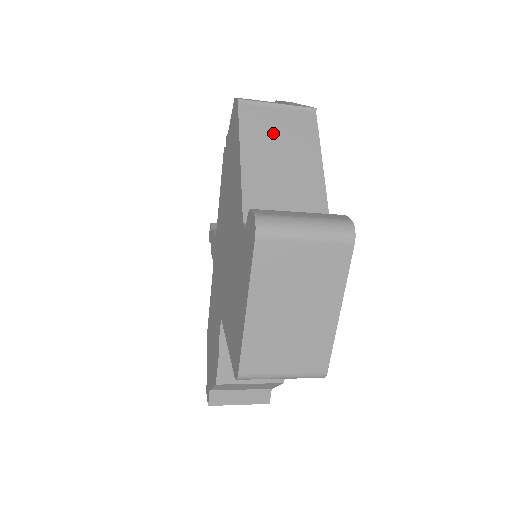
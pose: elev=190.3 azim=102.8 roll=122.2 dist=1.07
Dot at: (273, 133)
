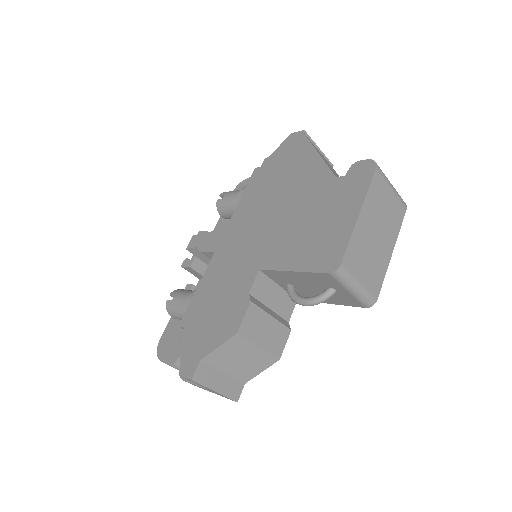
Dot at: (323, 157)
